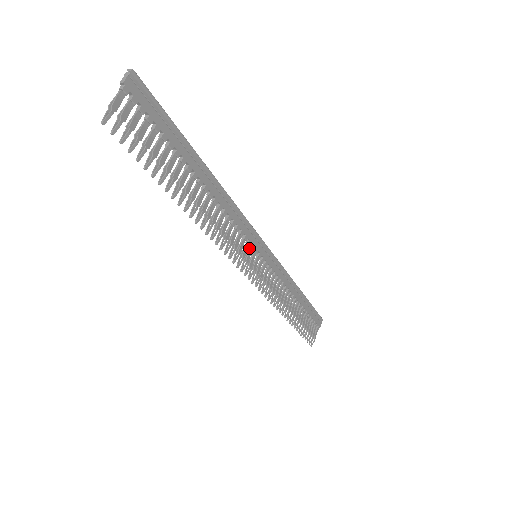
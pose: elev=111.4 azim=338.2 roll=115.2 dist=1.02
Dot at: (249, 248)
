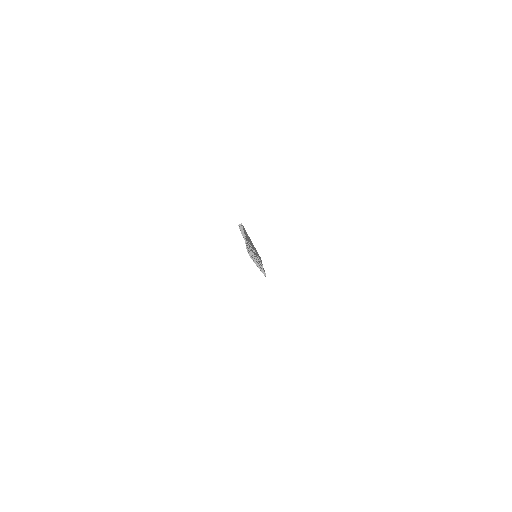
Dot at: occluded
